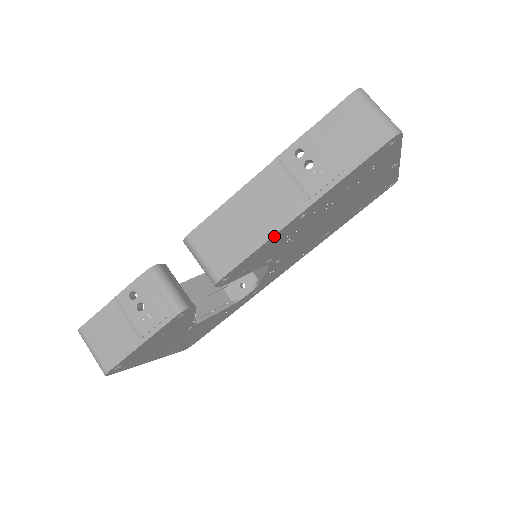
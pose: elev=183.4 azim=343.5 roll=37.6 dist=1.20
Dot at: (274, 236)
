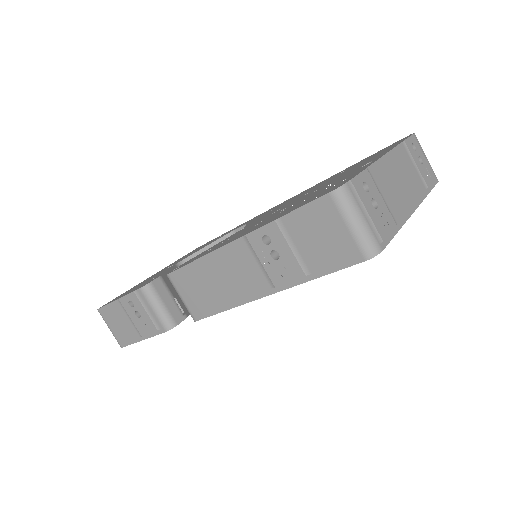
Dot at: (242, 303)
